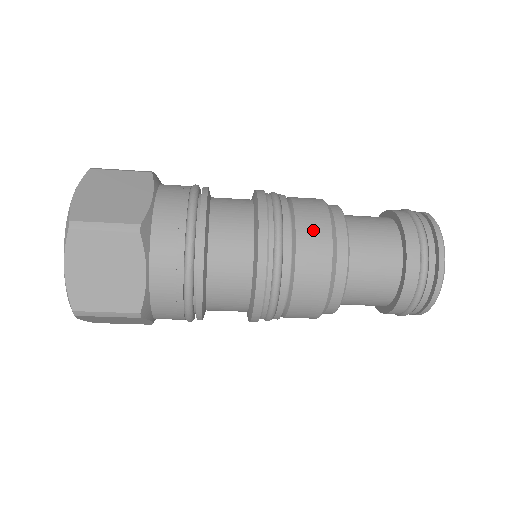
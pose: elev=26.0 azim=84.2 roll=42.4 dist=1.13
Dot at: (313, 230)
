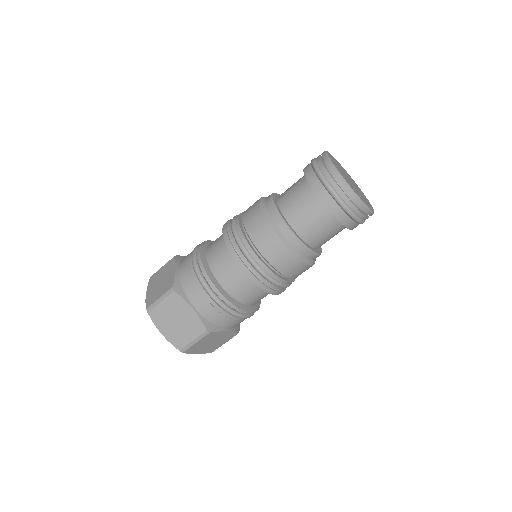
Dot at: occluded
